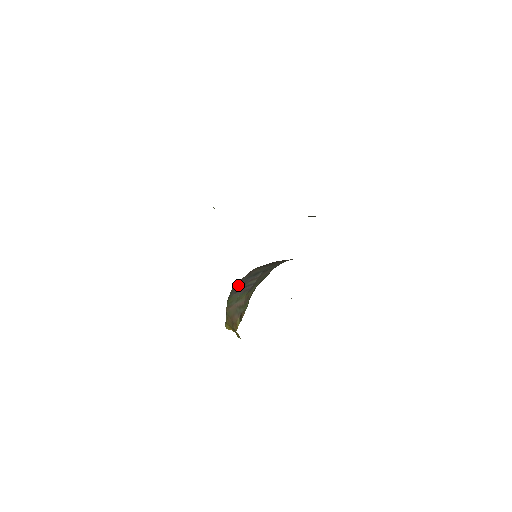
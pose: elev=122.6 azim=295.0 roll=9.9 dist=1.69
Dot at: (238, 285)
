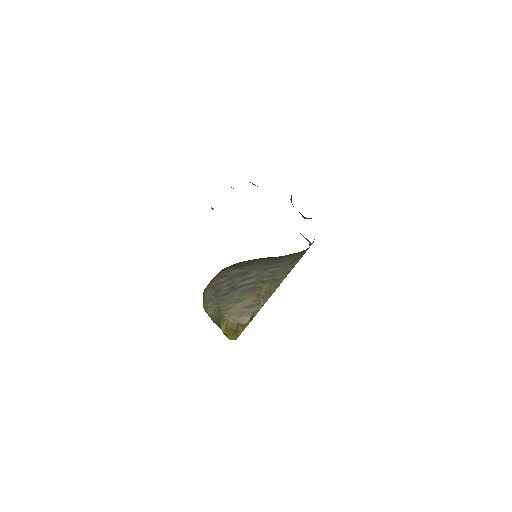
Dot at: (220, 287)
